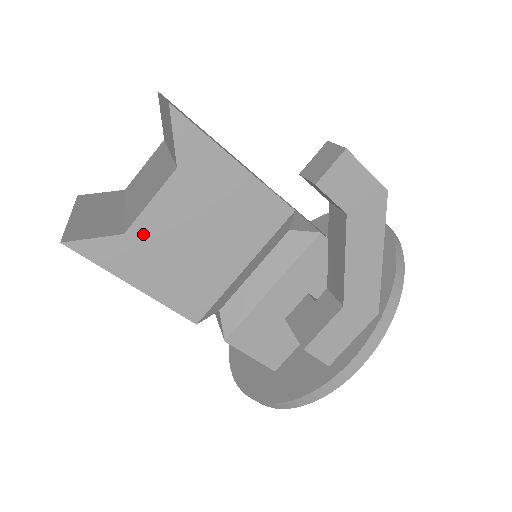
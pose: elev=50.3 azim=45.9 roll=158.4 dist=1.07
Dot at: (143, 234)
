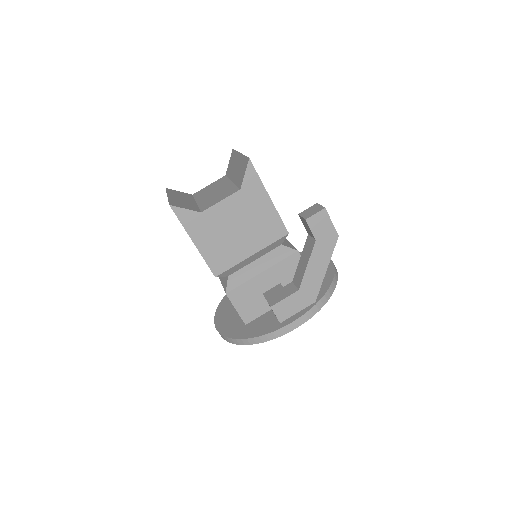
Dot at: (210, 216)
